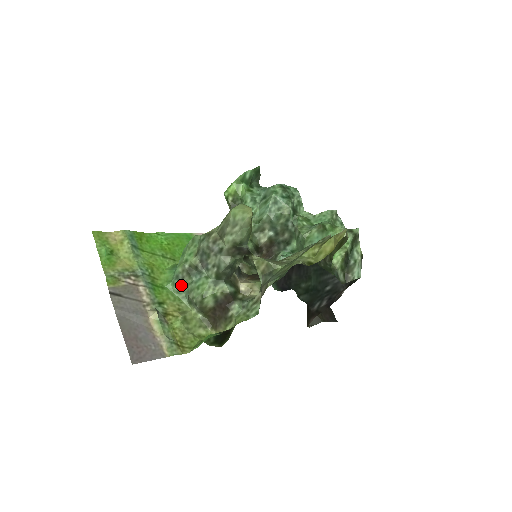
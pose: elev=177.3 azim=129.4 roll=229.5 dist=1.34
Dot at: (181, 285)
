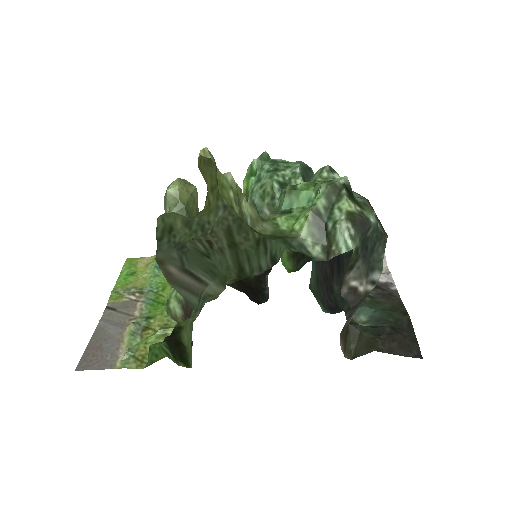
Dot at: occluded
